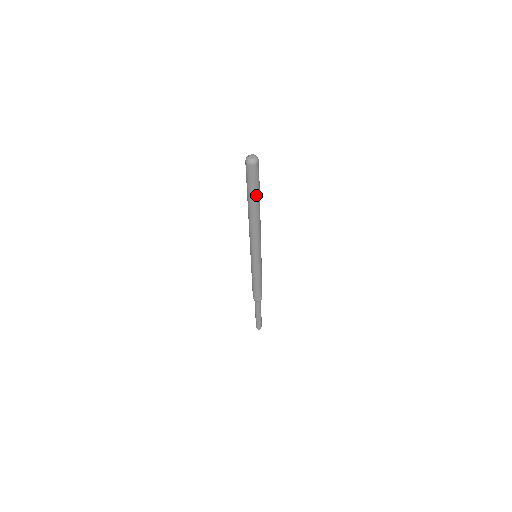
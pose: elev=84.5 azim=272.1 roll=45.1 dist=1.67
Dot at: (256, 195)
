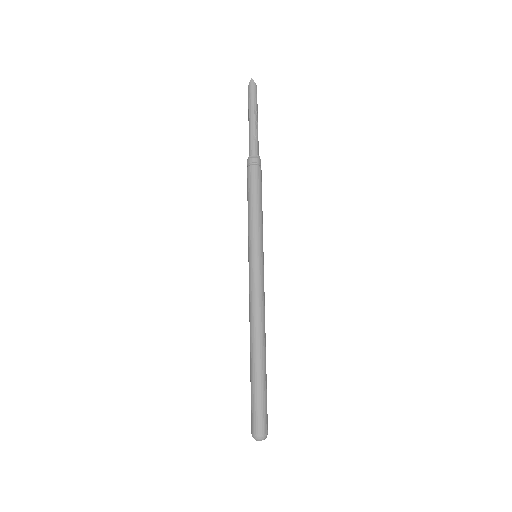
Dot at: occluded
